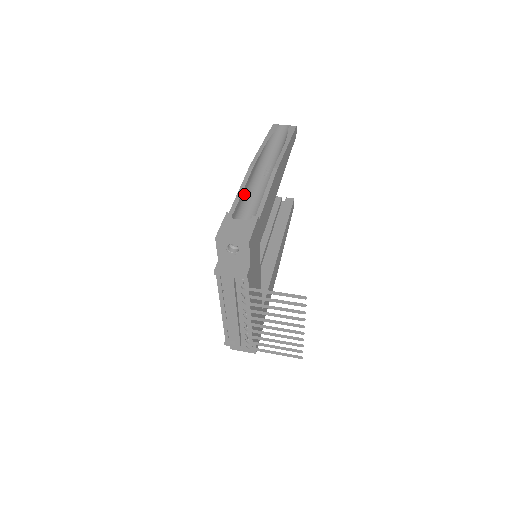
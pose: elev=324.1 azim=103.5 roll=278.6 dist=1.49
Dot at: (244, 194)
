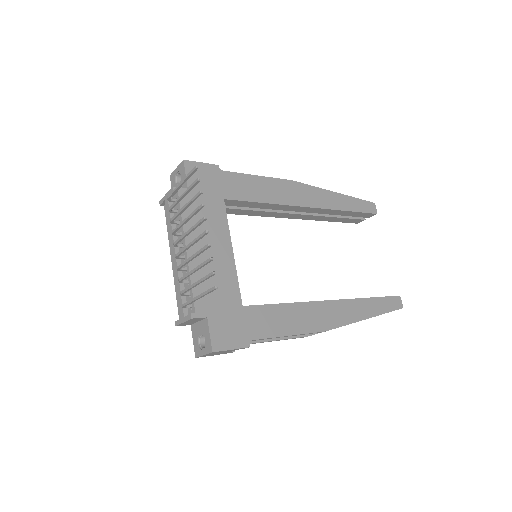
Dot at: occluded
